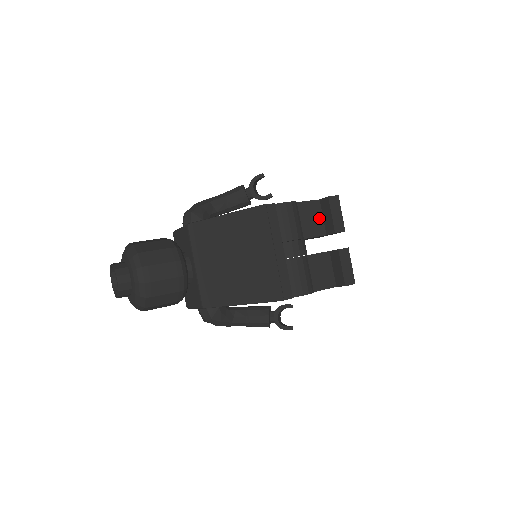
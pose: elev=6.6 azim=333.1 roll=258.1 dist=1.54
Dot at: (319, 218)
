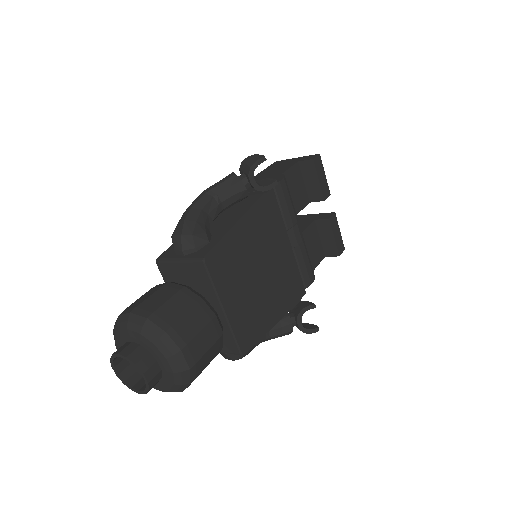
Dot at: (301, 185)
